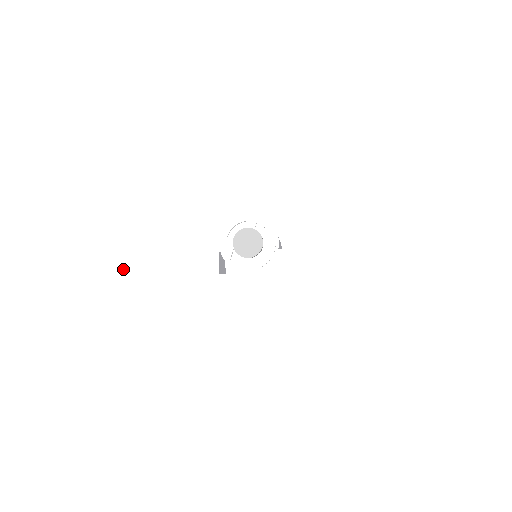
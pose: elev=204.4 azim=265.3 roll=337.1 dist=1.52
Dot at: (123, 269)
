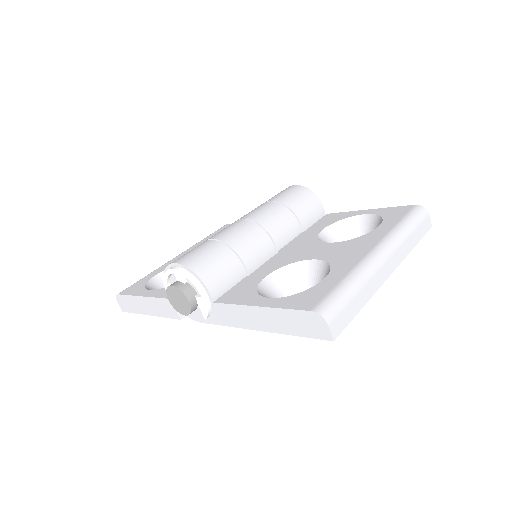
Dot at: (124, 306)
